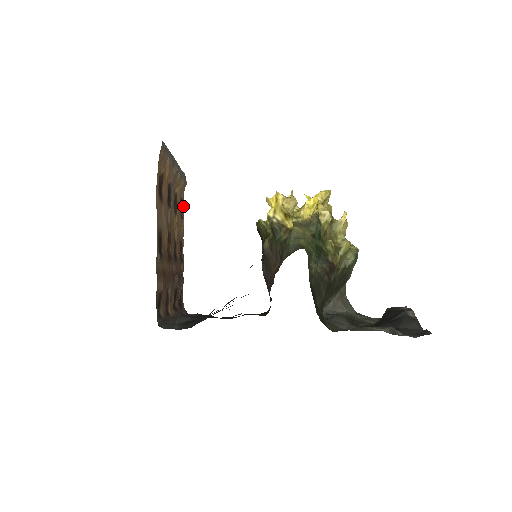
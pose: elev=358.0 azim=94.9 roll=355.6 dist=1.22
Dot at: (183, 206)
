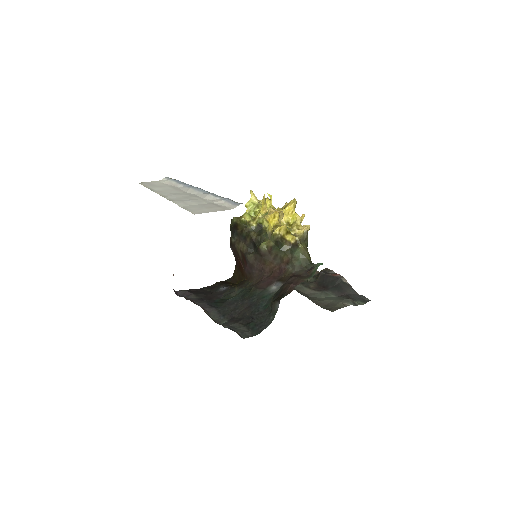
Dot at: occluded
